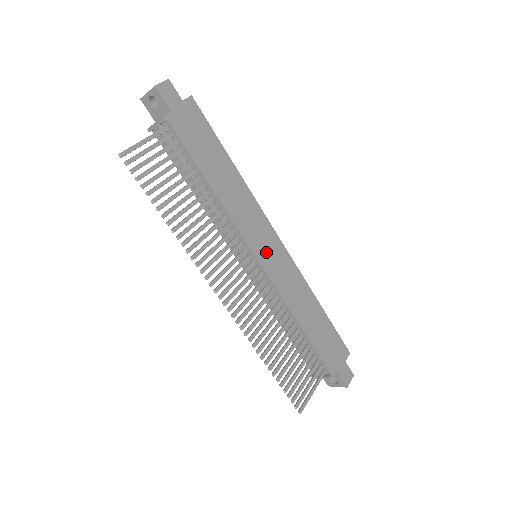
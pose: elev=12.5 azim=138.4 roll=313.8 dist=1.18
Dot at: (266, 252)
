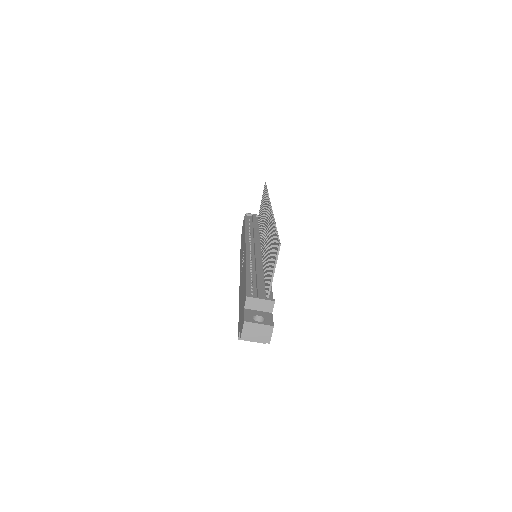
Dot at: occluded
